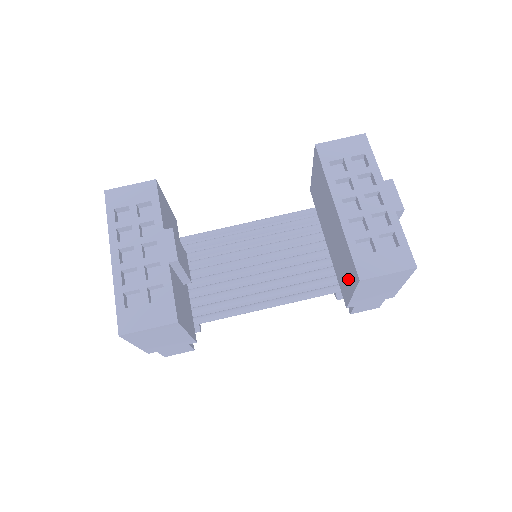
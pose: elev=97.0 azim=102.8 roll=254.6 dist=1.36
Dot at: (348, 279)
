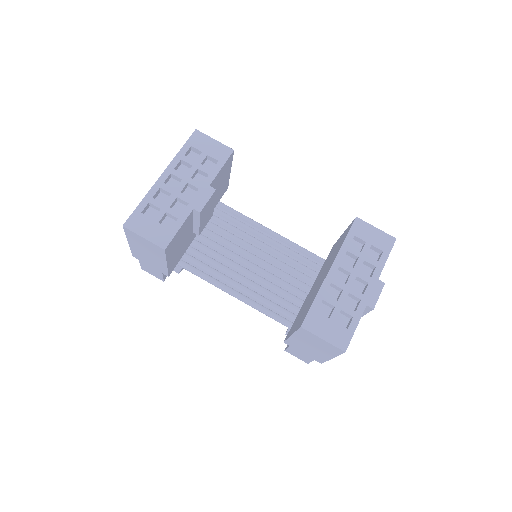
Dot at: (298, 322)
